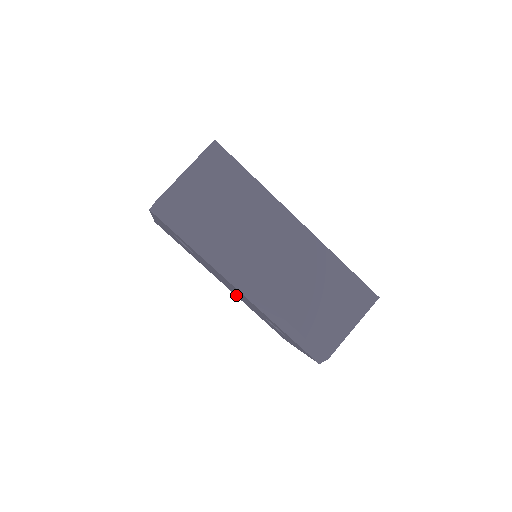
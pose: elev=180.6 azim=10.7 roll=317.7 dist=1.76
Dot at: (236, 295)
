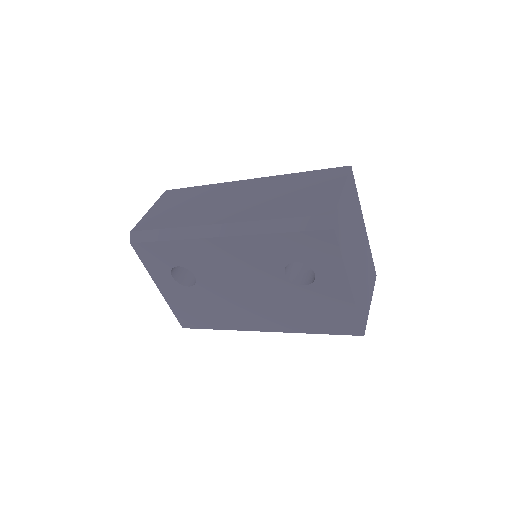
Dot at: (278, 324)
